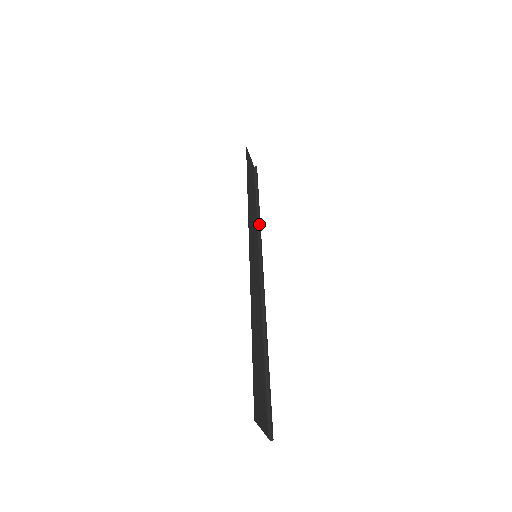
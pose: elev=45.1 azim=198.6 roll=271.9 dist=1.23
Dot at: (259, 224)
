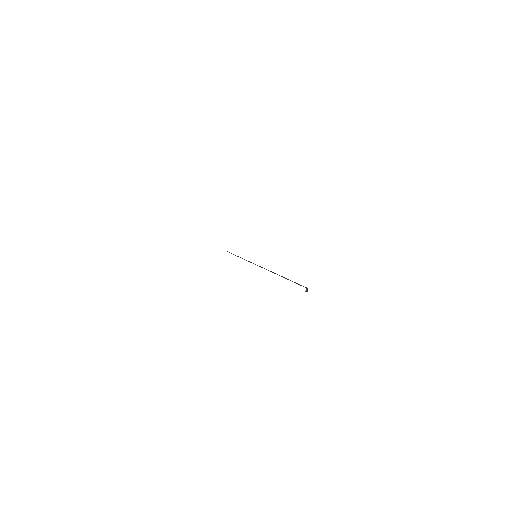
Dot at: (244, 259)
